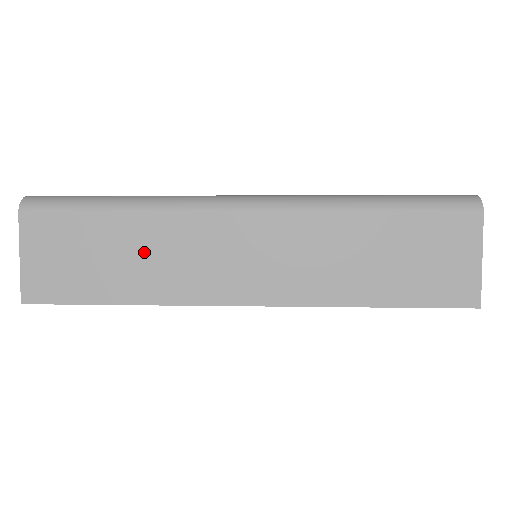
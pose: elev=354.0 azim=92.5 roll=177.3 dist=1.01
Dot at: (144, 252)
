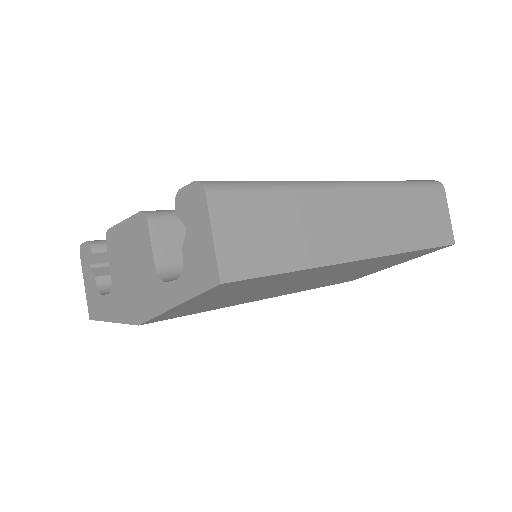
Dot at: (303, 224)
